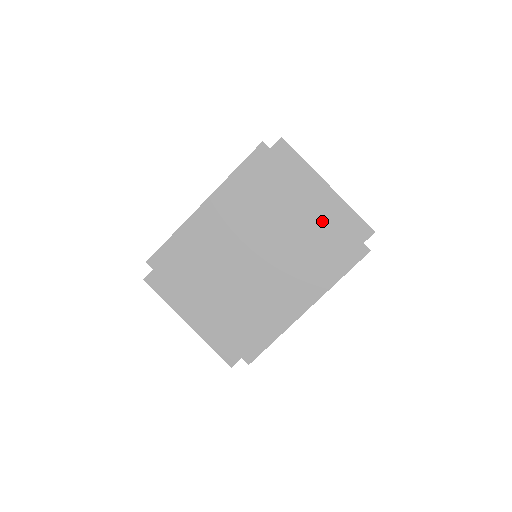
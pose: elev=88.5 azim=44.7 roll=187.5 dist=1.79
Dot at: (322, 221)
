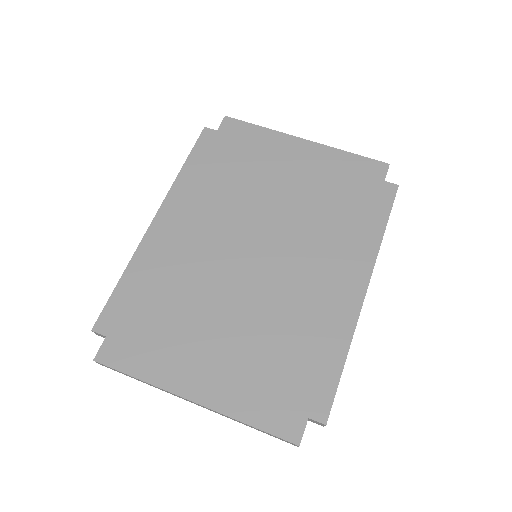
Dot at: (320, 177)
